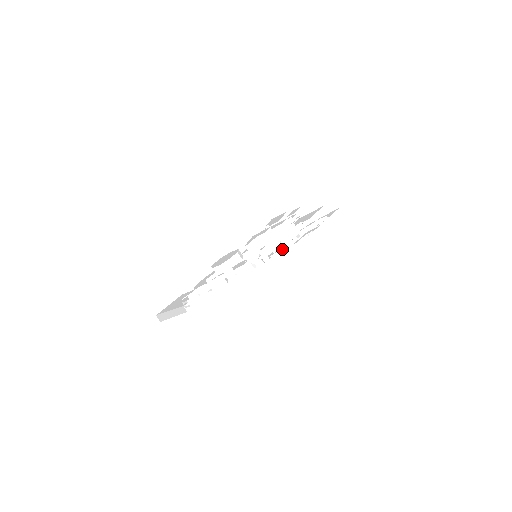
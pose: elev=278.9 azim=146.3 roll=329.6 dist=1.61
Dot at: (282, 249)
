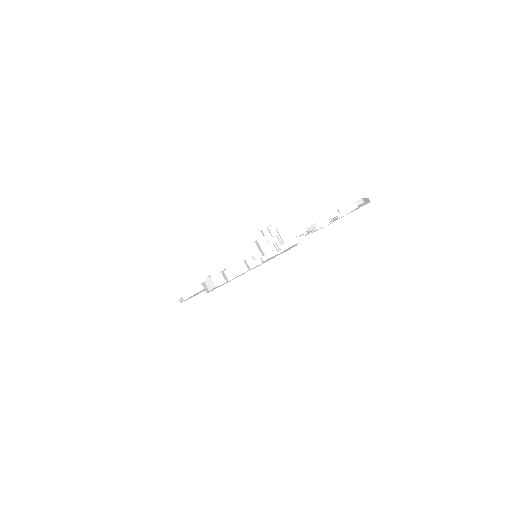
Dot at: (314, 224)
